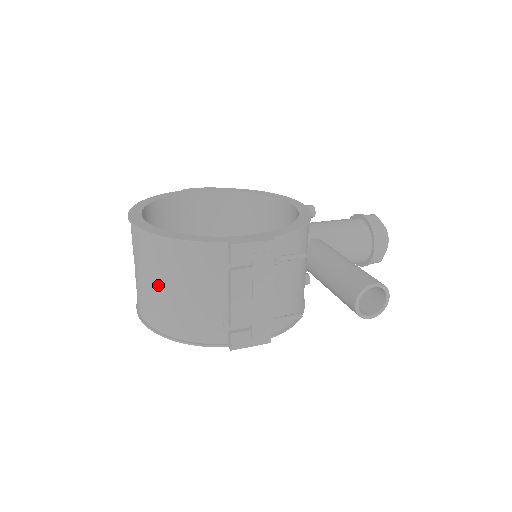
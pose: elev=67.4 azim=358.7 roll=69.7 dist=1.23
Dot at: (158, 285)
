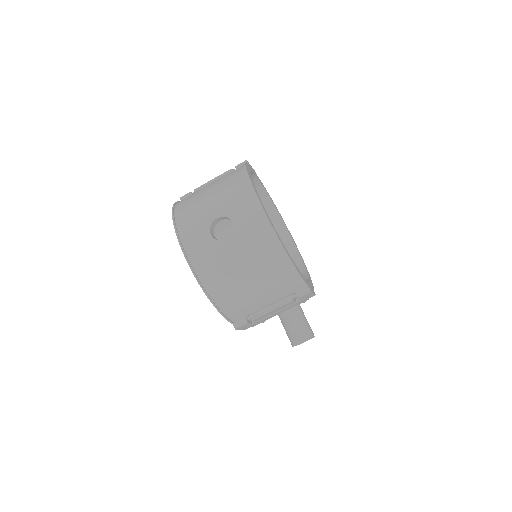
Dot at: (245, 270)
